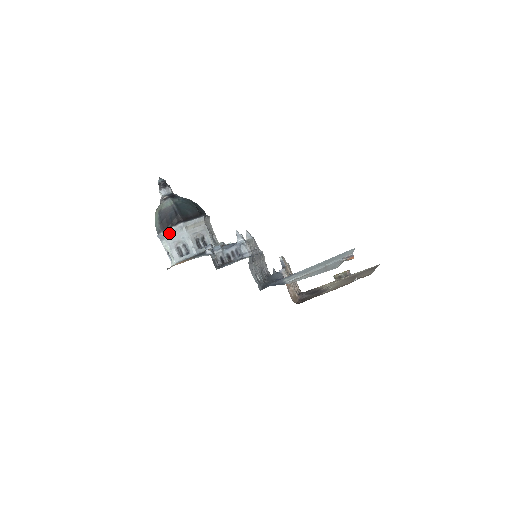
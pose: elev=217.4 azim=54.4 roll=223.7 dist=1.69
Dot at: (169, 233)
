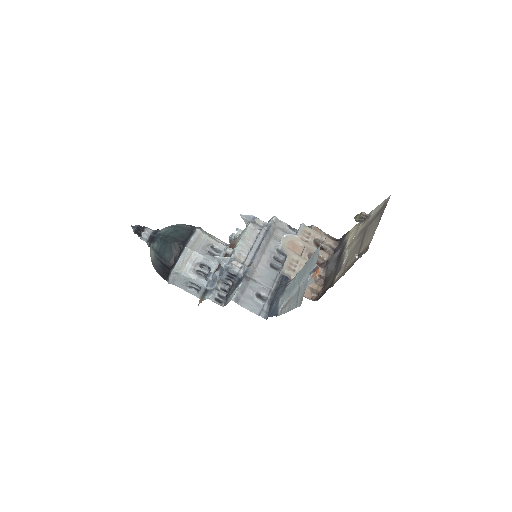
Dot at: (173, 281)
